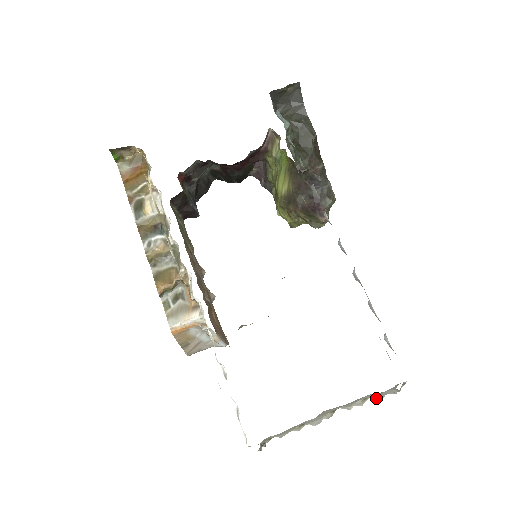
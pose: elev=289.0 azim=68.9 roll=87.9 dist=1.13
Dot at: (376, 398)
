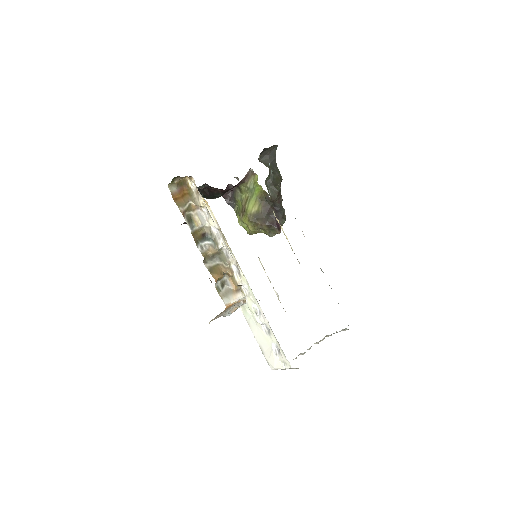
Dot at: occluded
